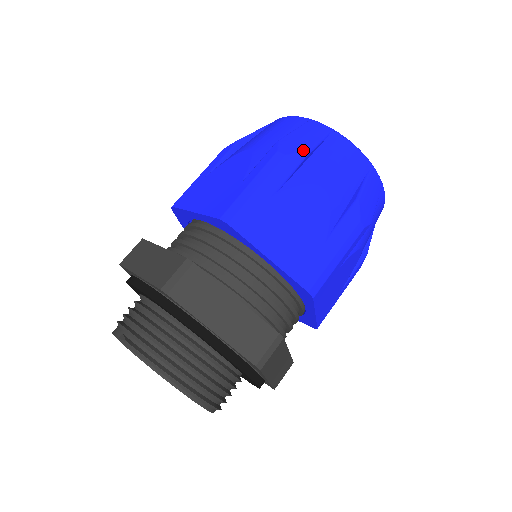
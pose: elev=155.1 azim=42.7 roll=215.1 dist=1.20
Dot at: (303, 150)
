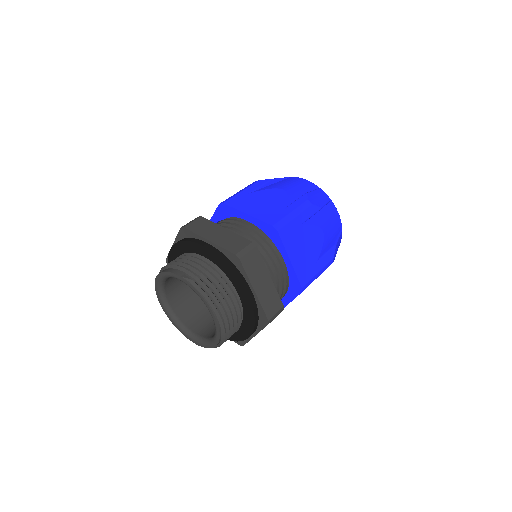
Dot at: (320, 205)
